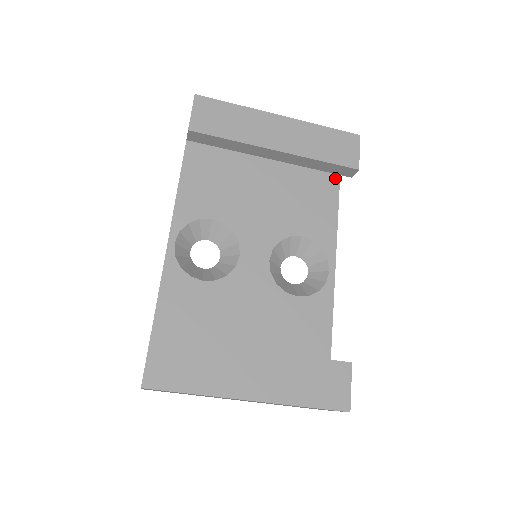
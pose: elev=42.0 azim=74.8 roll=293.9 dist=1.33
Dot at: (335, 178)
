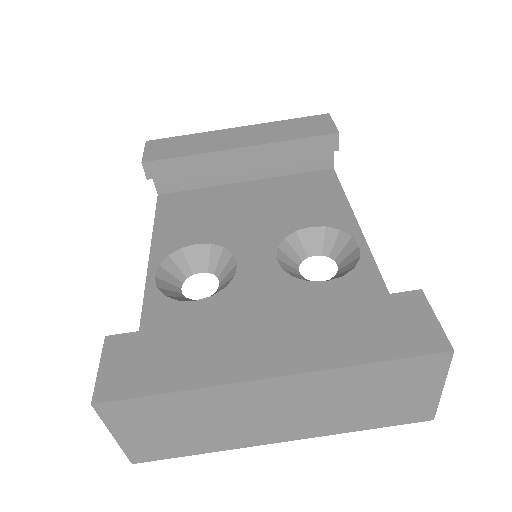
Dot at: (329, 173)
